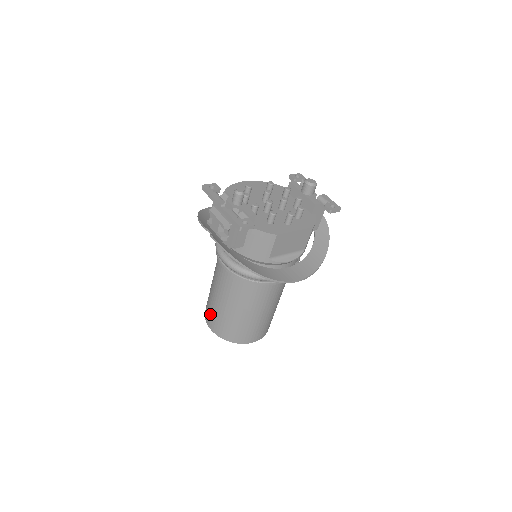
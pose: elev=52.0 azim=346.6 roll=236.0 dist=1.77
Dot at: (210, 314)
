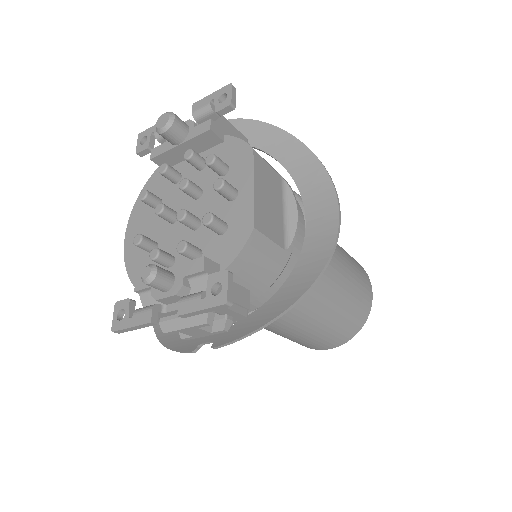
Dot at: (312, 345)
